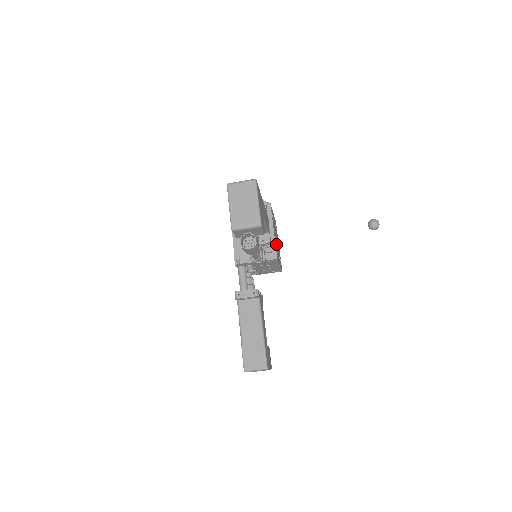
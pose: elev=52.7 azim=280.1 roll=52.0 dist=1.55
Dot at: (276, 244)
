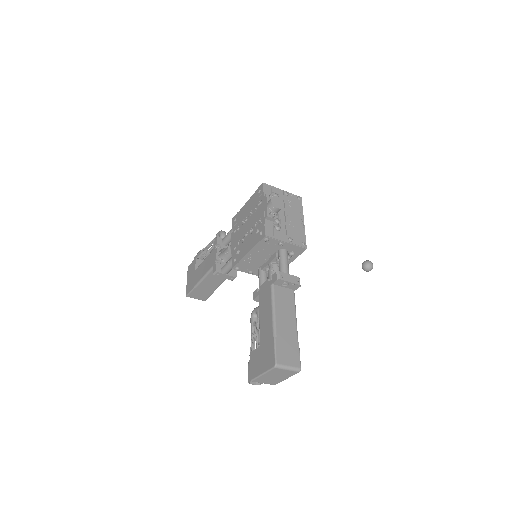
Dot at: occluded
